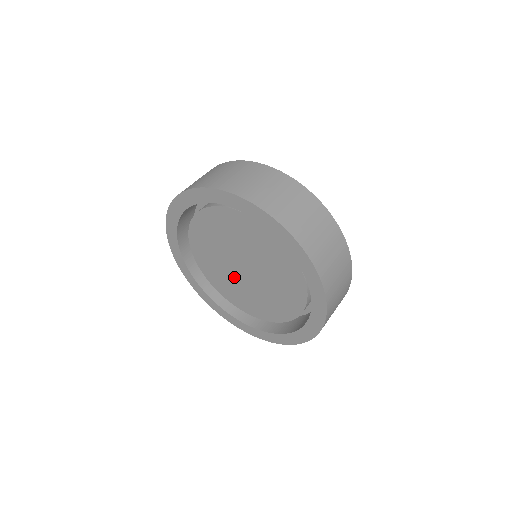
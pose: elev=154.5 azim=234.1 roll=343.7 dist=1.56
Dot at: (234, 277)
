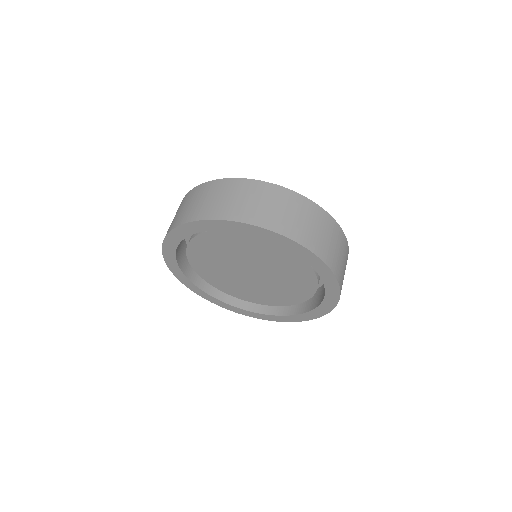
Dot at: (235, 276)
